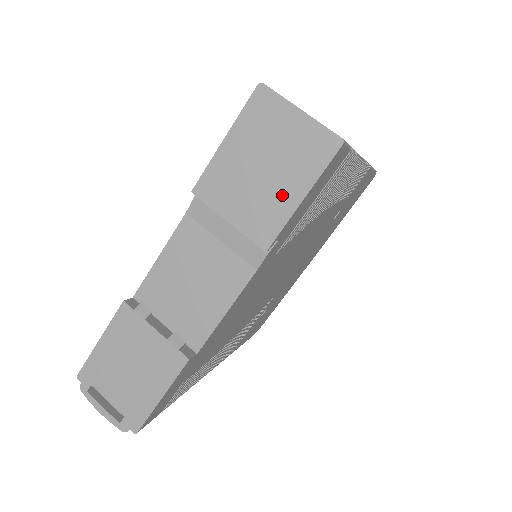
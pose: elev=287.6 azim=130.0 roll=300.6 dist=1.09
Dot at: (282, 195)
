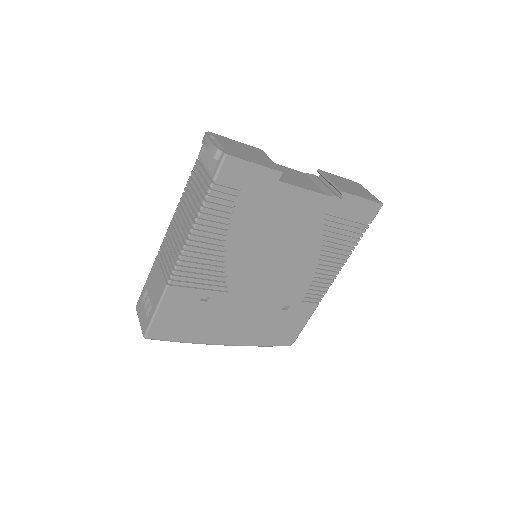
Dot at: (355, 192)
